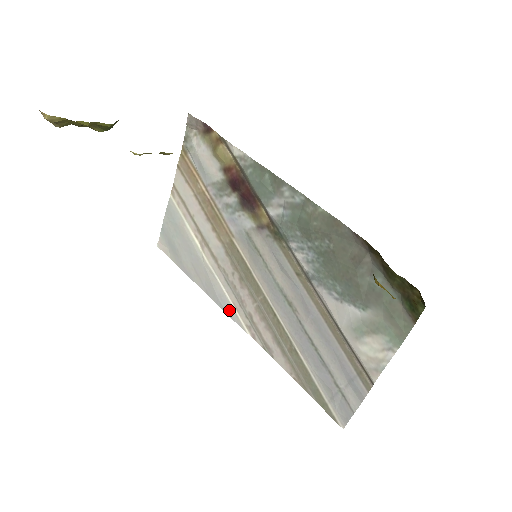
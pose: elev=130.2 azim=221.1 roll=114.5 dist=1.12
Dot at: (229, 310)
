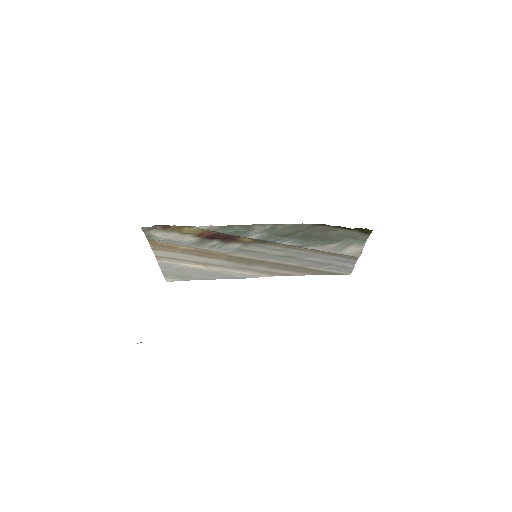
Dot at: (249, 276)
